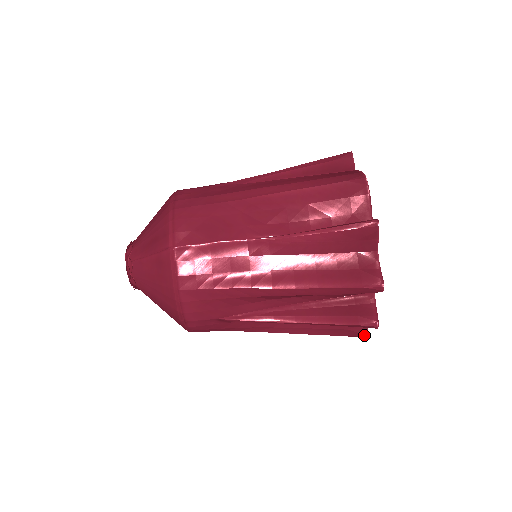
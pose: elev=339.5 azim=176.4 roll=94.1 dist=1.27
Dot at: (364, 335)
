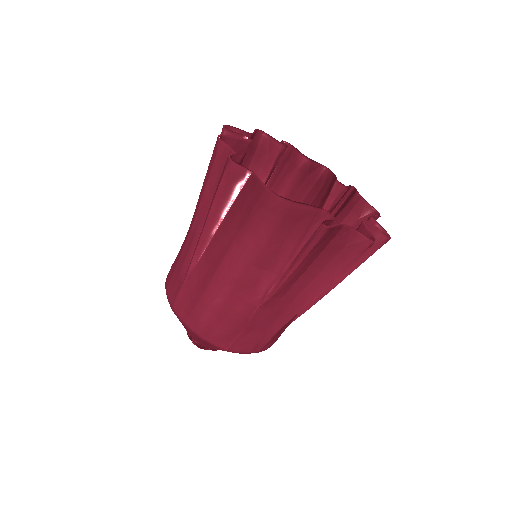
Dot at: occluded
